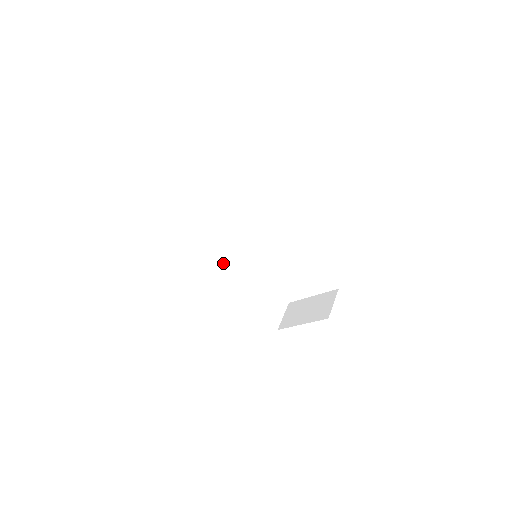
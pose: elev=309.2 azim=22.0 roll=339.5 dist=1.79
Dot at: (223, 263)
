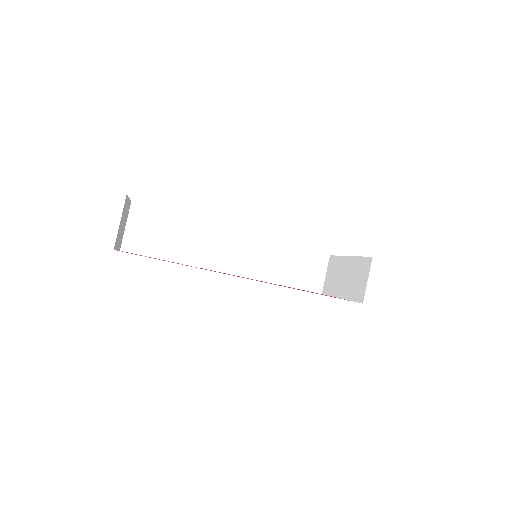
Dot at: (228, 263)
